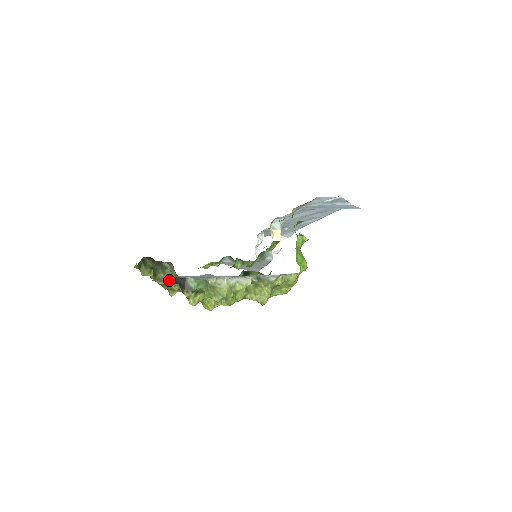
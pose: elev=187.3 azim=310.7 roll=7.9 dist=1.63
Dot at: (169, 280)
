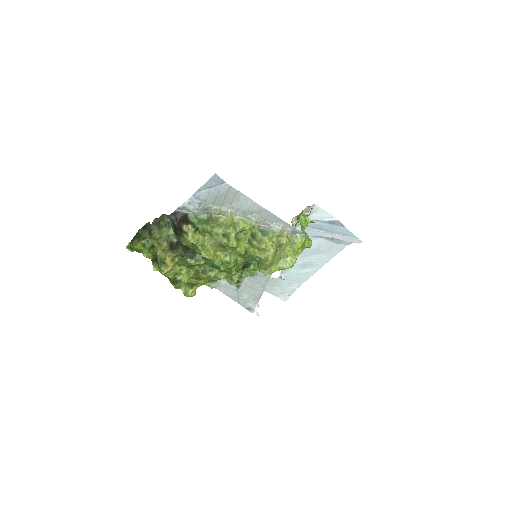
Dot at: (165, 239)
